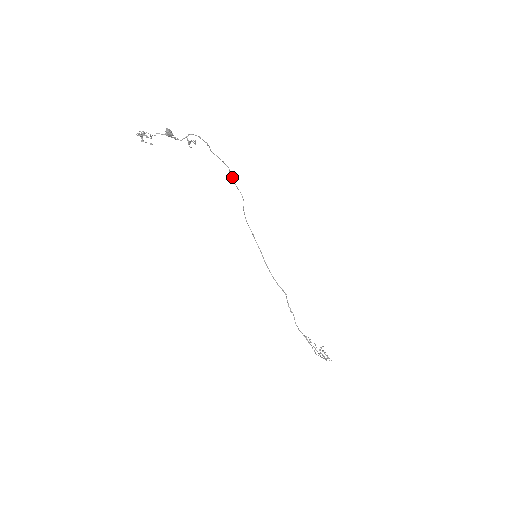
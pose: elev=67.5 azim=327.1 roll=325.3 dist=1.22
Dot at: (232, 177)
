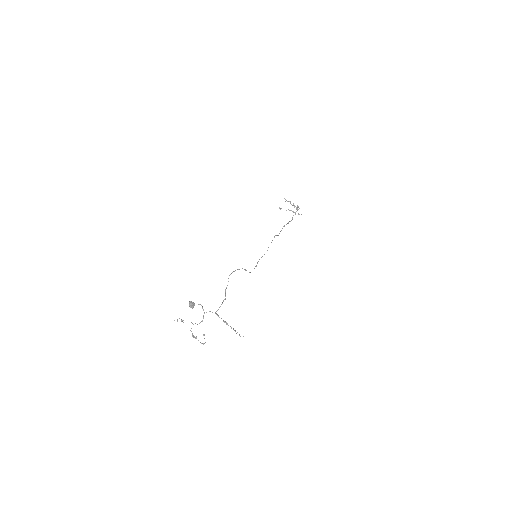
Dot at: (234, 271)
